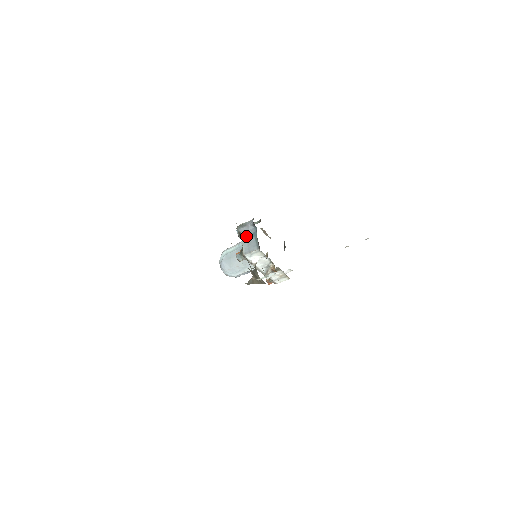
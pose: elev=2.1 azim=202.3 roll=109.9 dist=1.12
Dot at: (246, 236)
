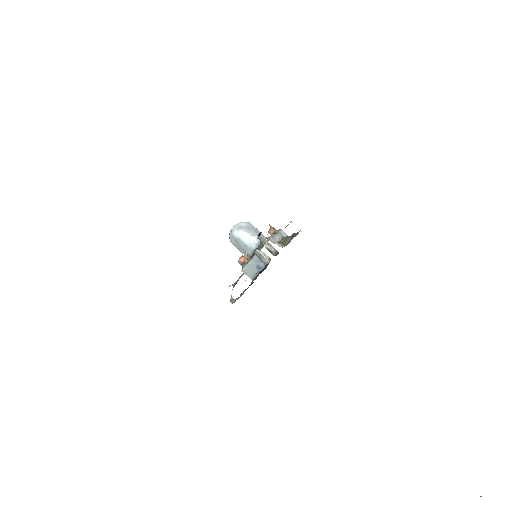
Dot at: (255, 262)
